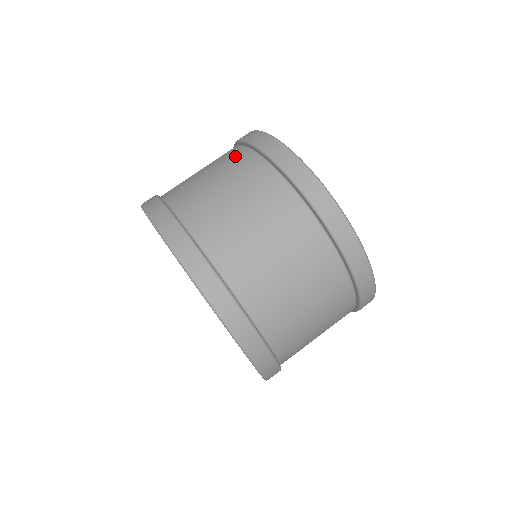
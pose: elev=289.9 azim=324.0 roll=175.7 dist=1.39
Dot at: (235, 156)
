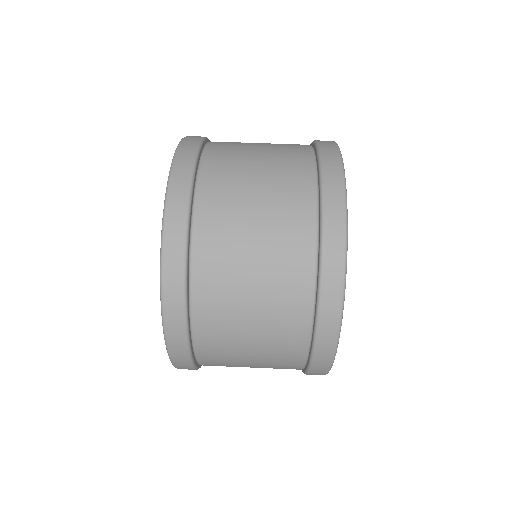
Dot at: (294, 144)
